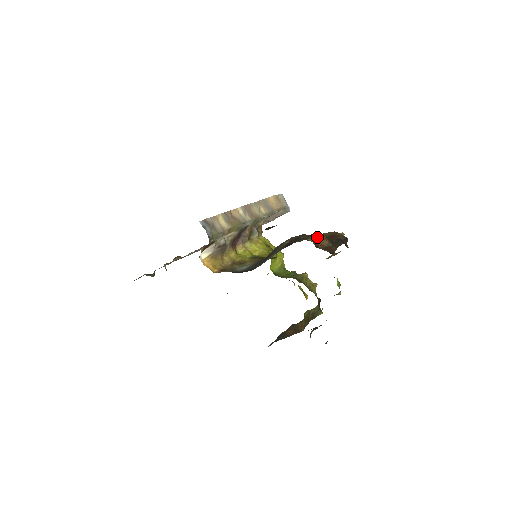
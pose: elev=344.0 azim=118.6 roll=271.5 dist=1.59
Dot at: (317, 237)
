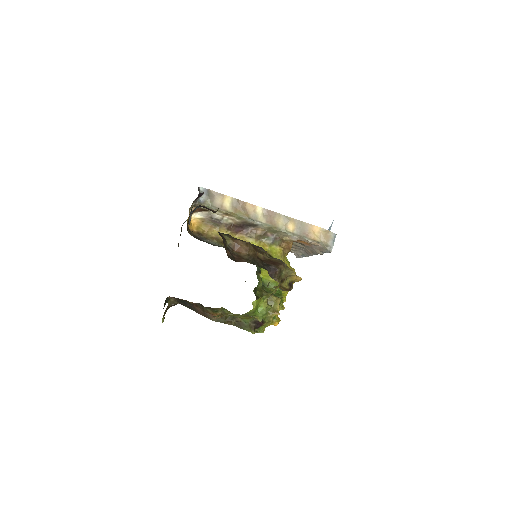
Dot at: (241, 243)
